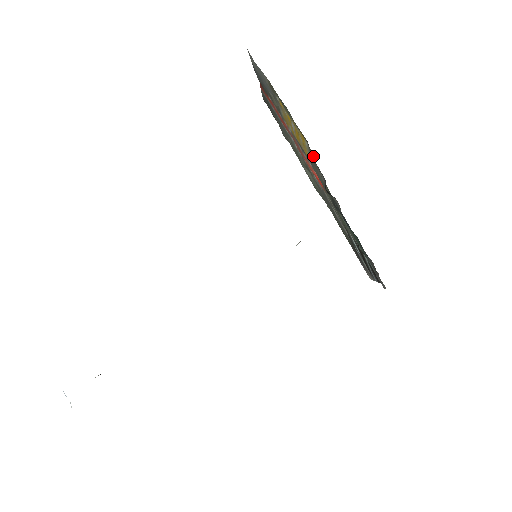
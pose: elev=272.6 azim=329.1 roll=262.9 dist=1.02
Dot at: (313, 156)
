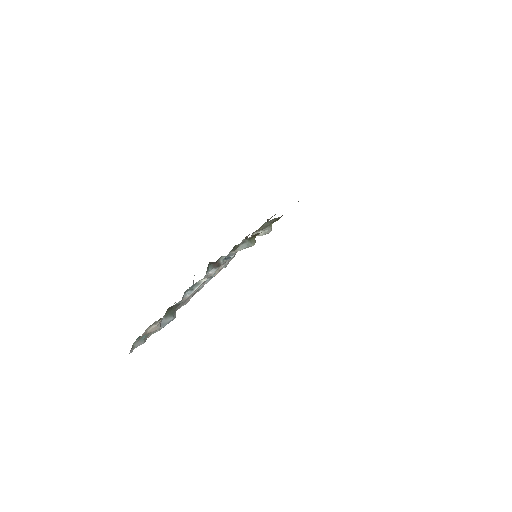
Dot at: occluded
